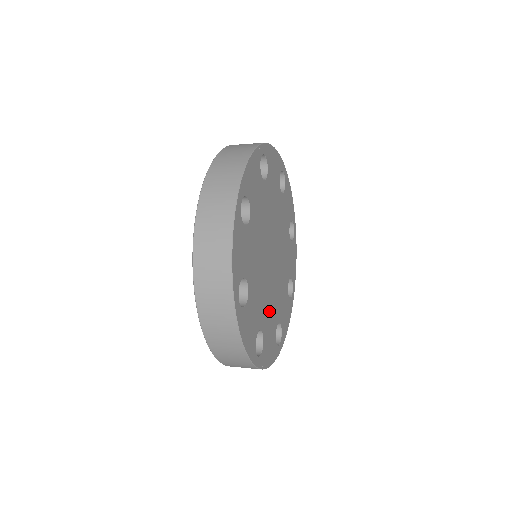
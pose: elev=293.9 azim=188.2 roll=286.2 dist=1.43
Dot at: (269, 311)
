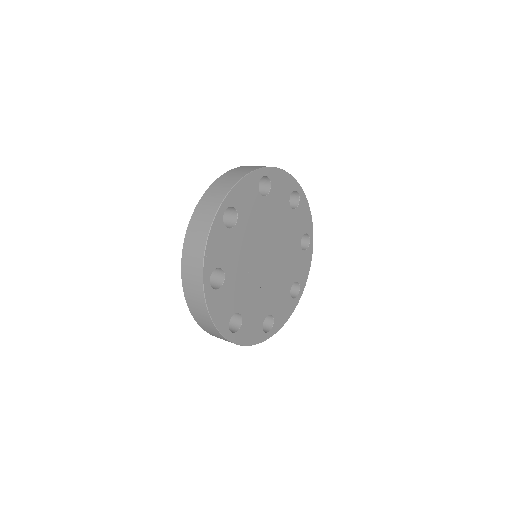
Dot at: (255, 301)
